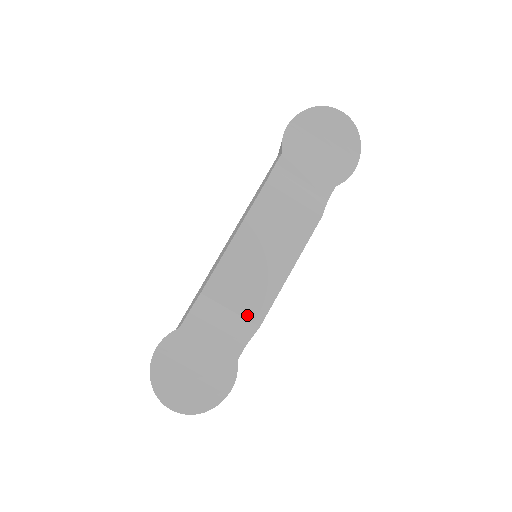
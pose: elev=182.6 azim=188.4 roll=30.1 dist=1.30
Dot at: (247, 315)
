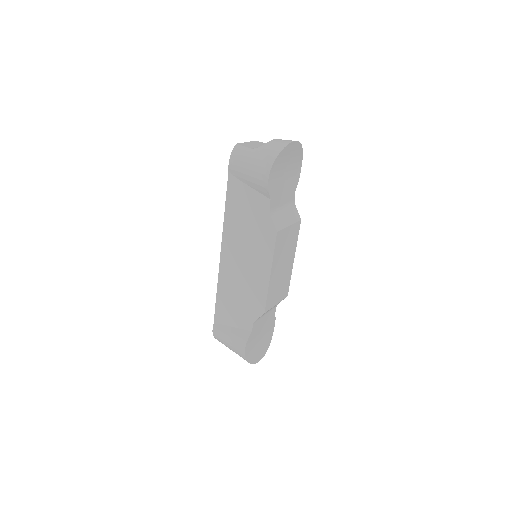
Dot at: (282, 298)
